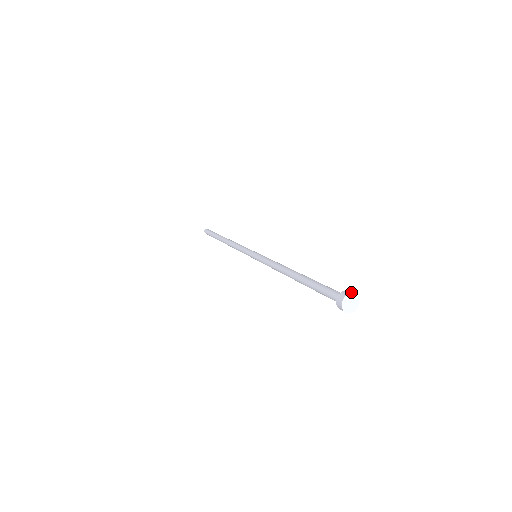
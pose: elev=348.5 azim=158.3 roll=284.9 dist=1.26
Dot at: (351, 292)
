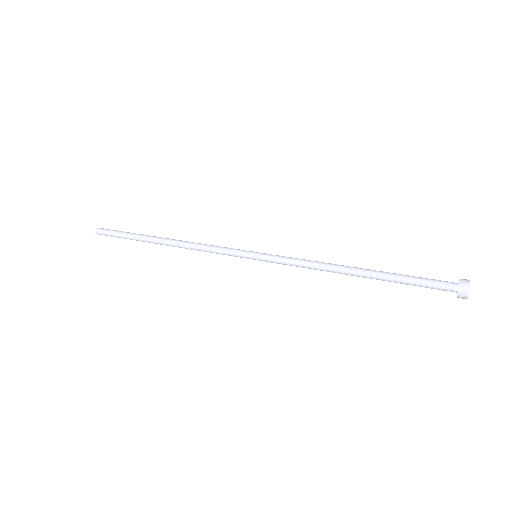
Dot at: occluded
